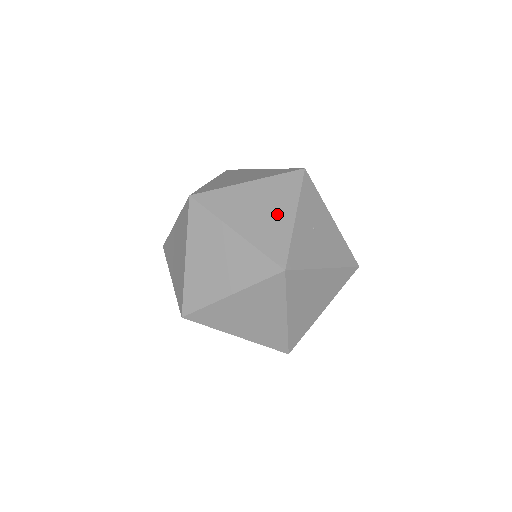
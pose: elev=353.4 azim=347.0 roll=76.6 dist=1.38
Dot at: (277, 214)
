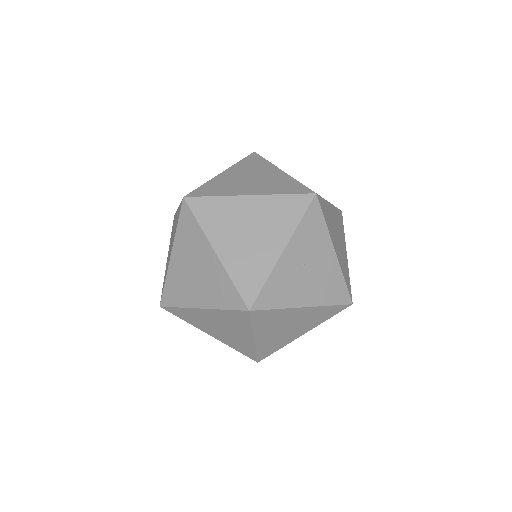
Dot at: (265, 243)
